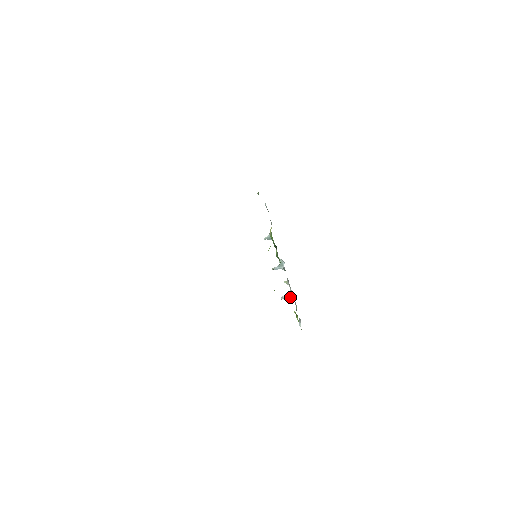
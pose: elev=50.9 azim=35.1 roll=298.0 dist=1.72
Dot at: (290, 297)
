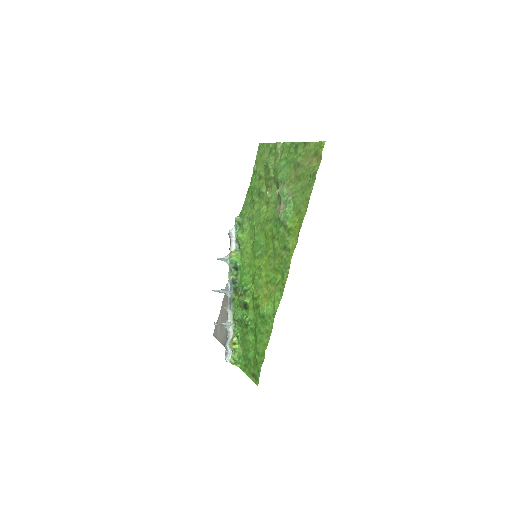
Dot at: (226, 325)
